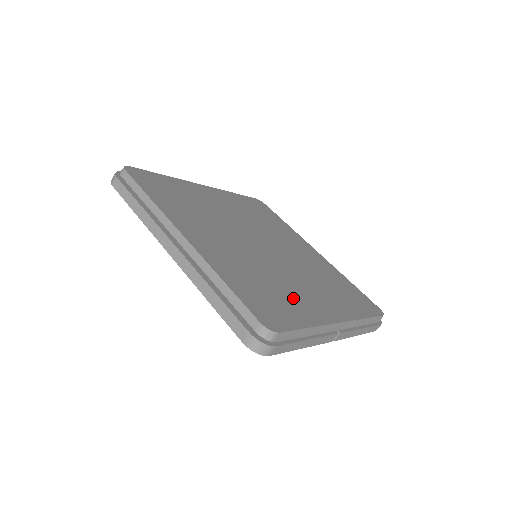
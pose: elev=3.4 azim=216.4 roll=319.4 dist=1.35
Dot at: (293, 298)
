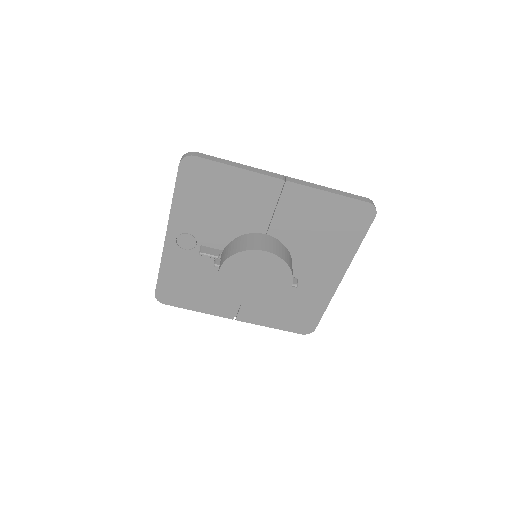
Dot at: occluded
